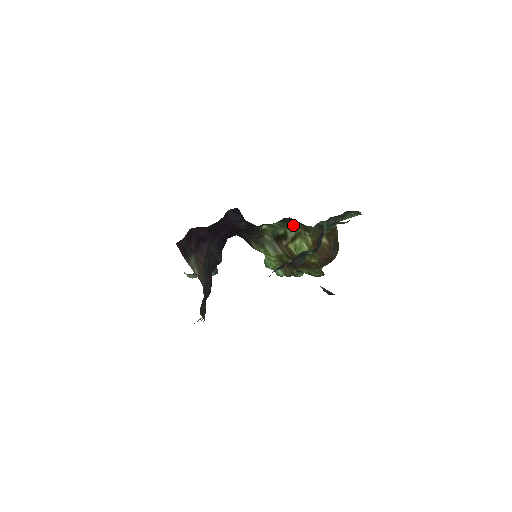
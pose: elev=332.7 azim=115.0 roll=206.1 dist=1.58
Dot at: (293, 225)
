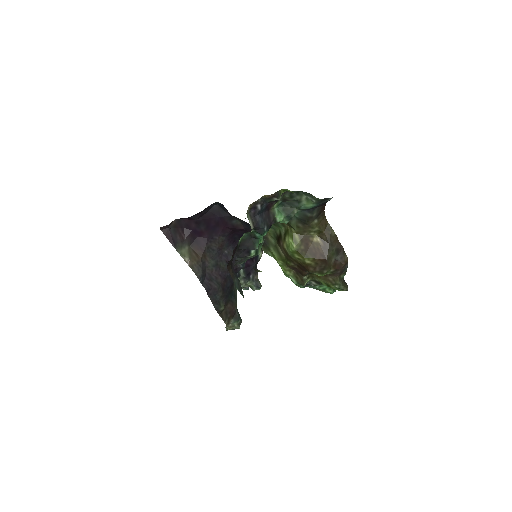
Dot at: (279, 222)
